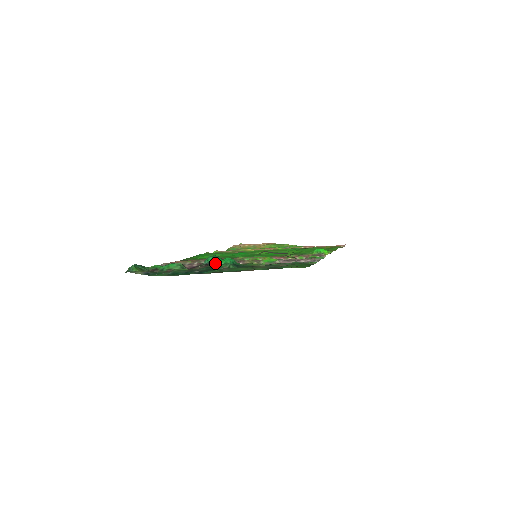
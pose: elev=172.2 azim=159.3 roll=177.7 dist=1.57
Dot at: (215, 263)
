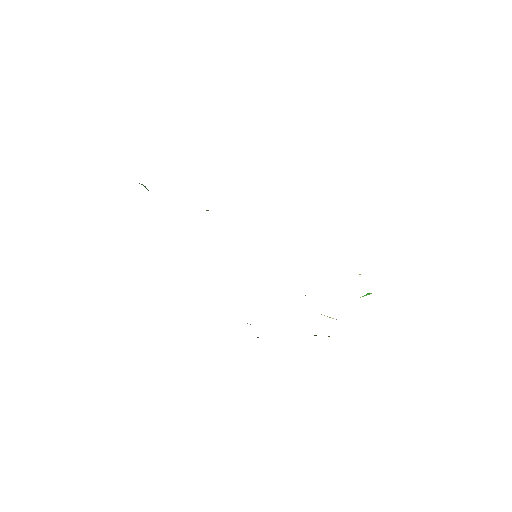
Dot at: occluded
